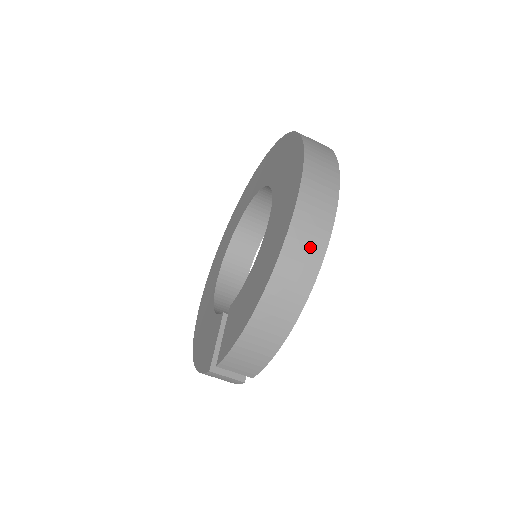
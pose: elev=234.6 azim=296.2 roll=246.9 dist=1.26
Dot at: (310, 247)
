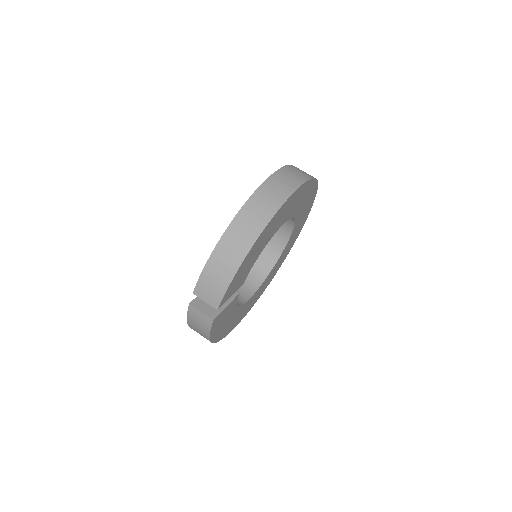
Dot at: (268, 204)
